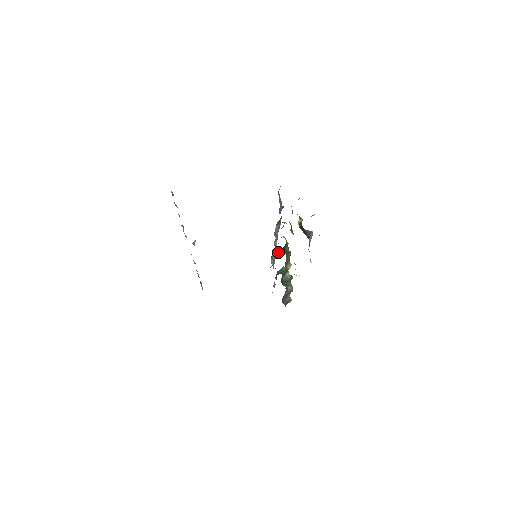
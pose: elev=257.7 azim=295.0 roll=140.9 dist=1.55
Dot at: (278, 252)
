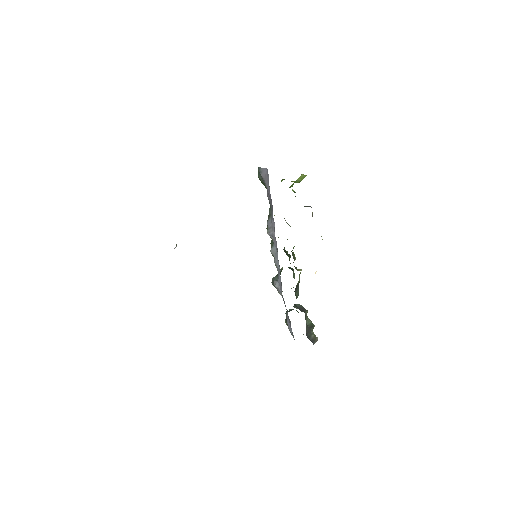
Dot at: occluded
